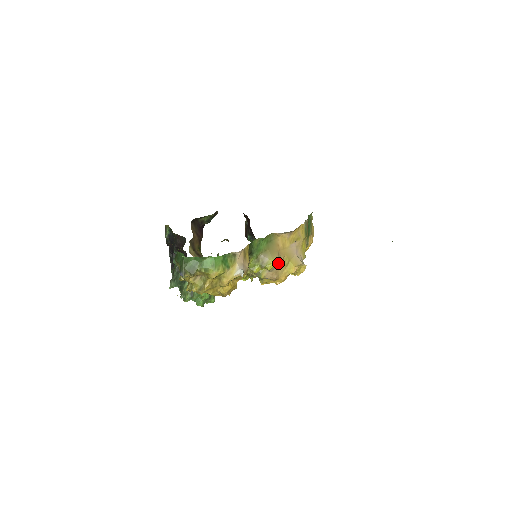
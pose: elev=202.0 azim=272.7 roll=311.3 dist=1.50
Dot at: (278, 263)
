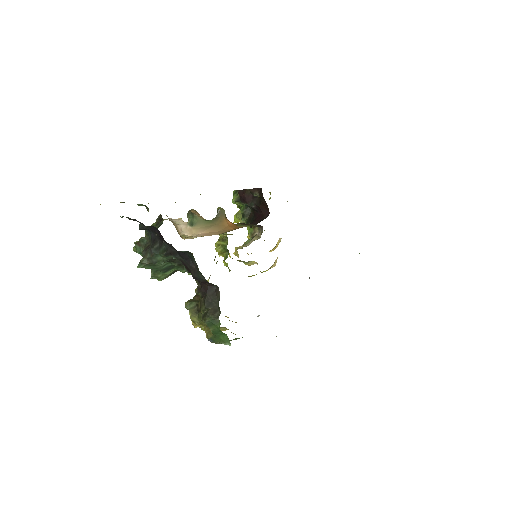
Dot at: occluded
